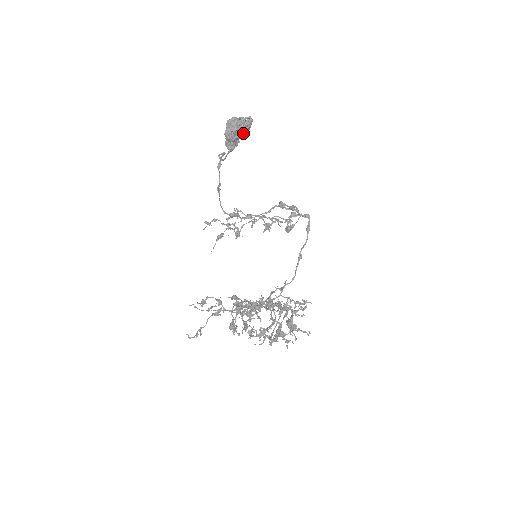
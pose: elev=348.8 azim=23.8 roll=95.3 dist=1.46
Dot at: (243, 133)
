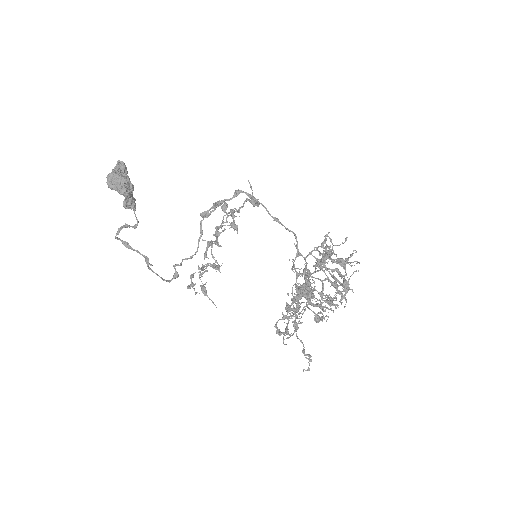
Dot at: occluded
